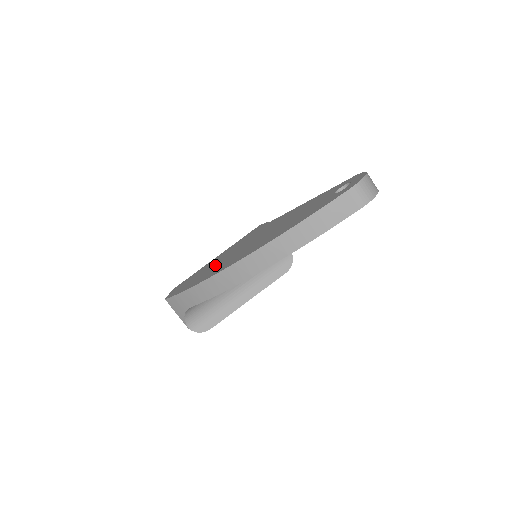
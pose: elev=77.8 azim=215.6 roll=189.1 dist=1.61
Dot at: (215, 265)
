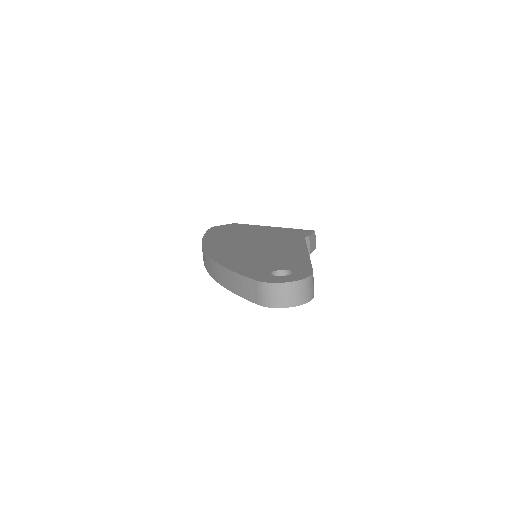
Dot at: (237, 235)
